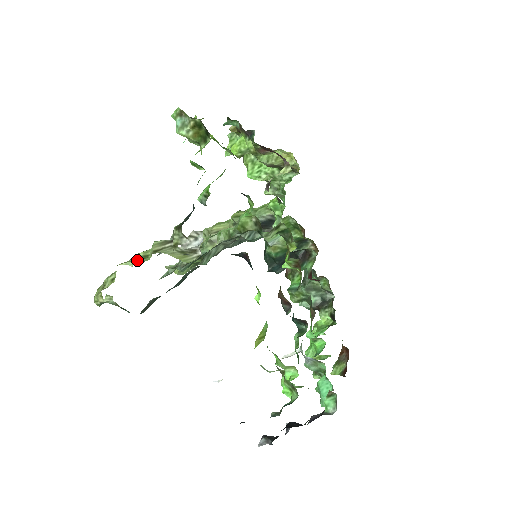
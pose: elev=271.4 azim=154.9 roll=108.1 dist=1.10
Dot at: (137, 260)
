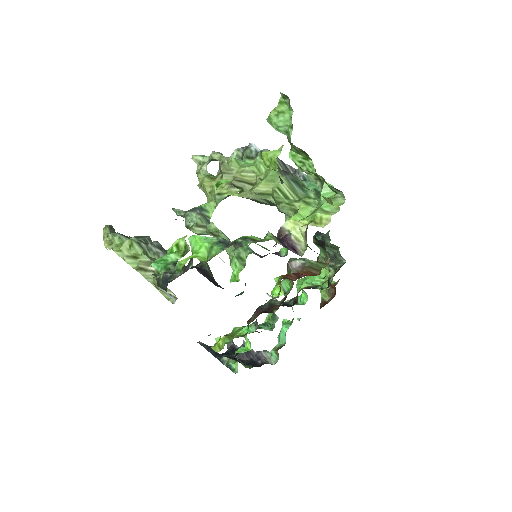
Dot at: (127, 258)
